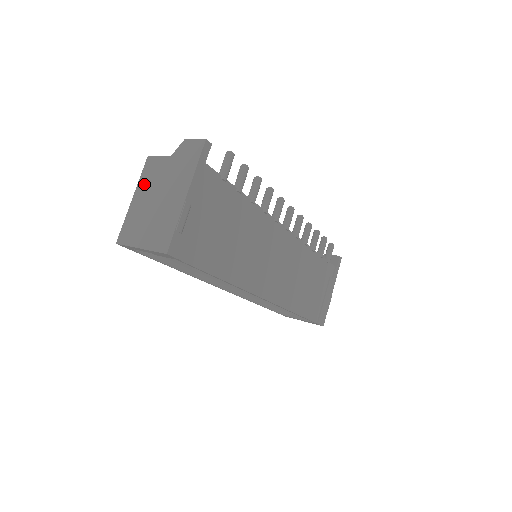
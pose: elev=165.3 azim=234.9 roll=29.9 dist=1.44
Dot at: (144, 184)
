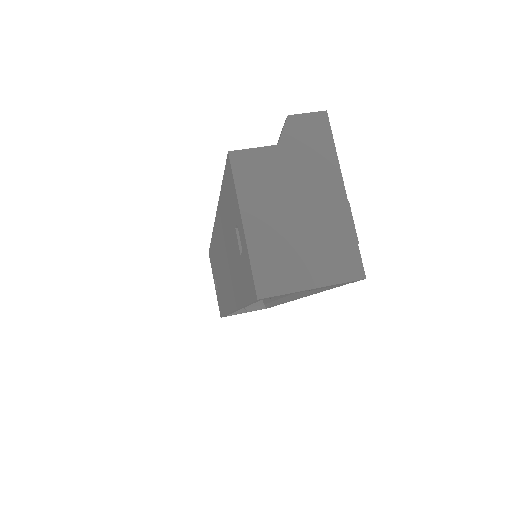
Dot at: (253, 196)
